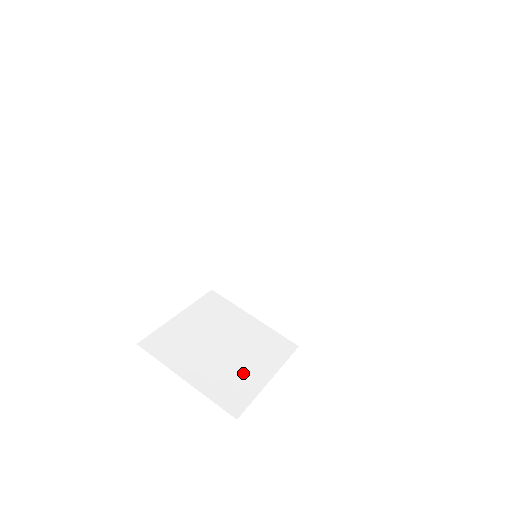
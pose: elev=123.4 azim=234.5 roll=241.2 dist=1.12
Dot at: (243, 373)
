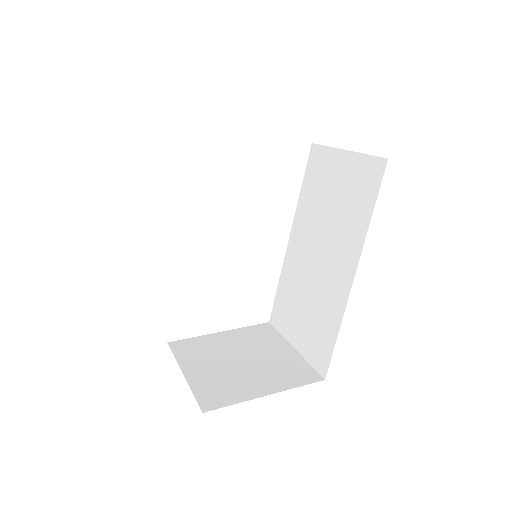
Dot at: (242, 383)
